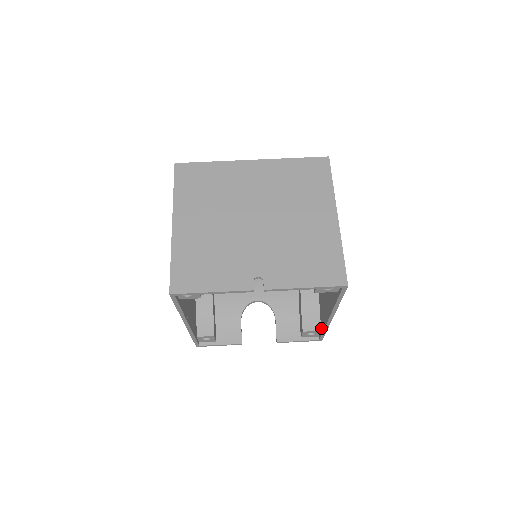
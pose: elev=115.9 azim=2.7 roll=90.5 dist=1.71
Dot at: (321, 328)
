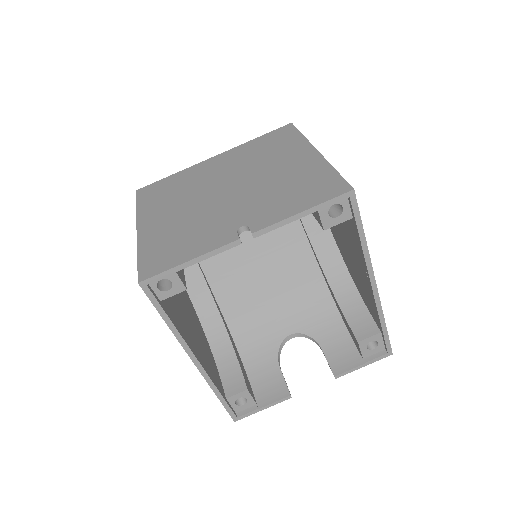
Dot at: (379, 328)
